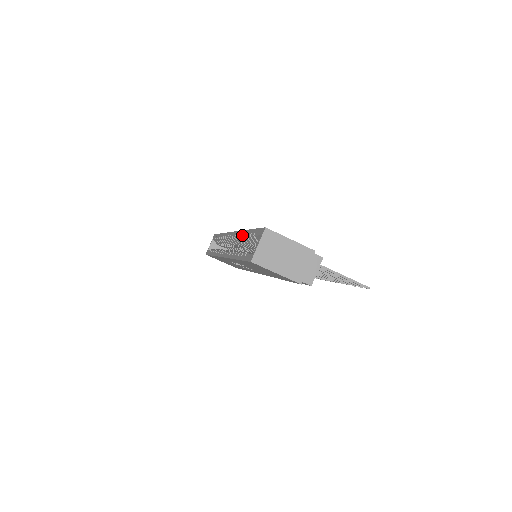
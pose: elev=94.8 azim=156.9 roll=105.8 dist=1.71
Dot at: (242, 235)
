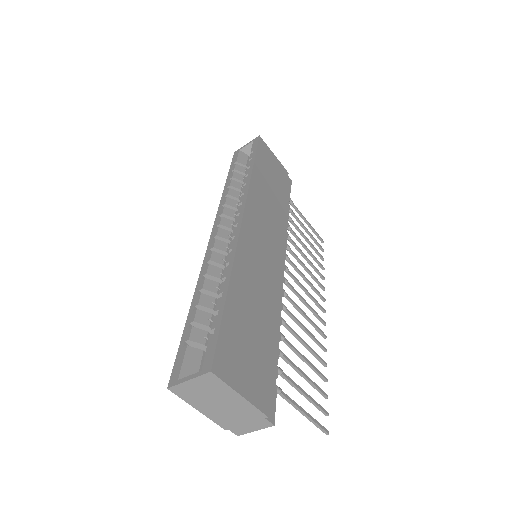
Dot at: (224, 272)
